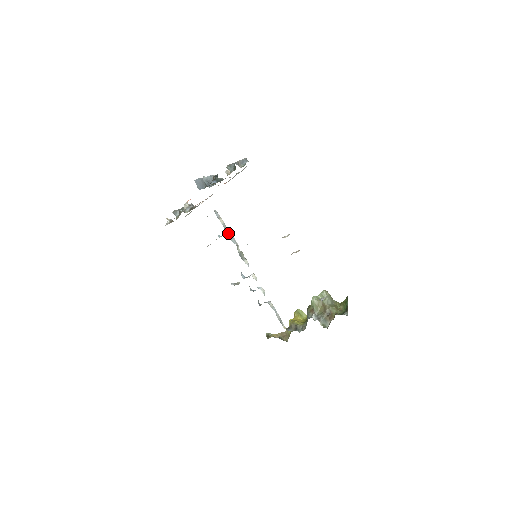
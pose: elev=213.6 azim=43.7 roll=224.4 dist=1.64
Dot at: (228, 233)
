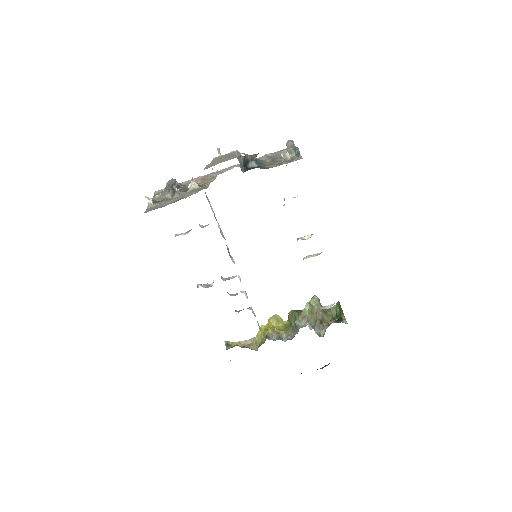
Dot at: occluded
